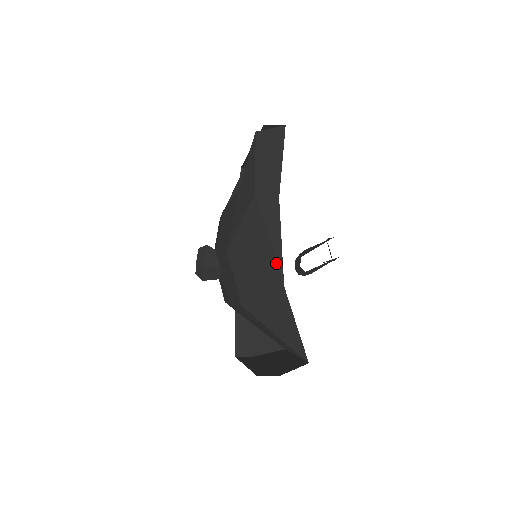
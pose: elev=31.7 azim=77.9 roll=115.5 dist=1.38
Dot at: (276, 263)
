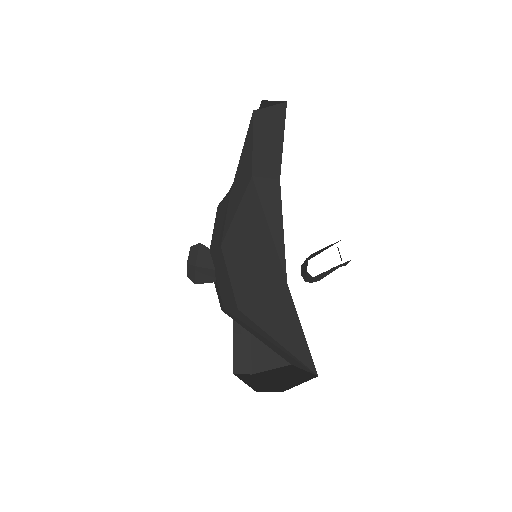
Dot at: (277, 255)
